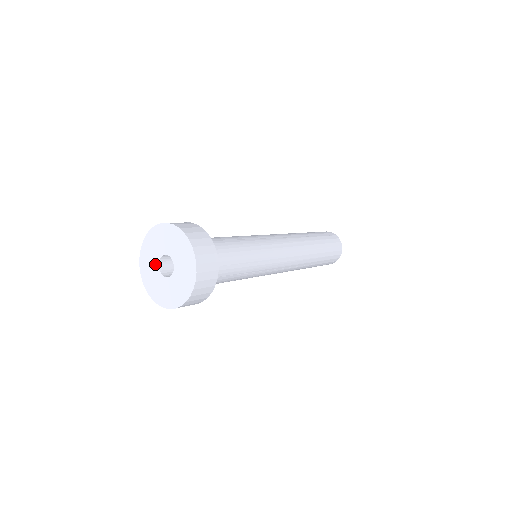
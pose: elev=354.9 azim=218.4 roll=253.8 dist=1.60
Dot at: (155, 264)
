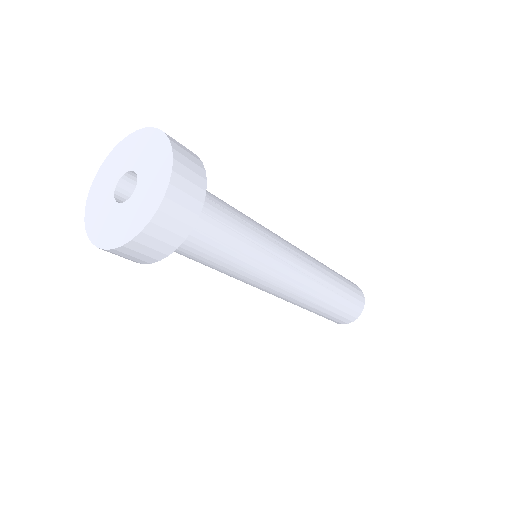
Dot at: (108, 201)
